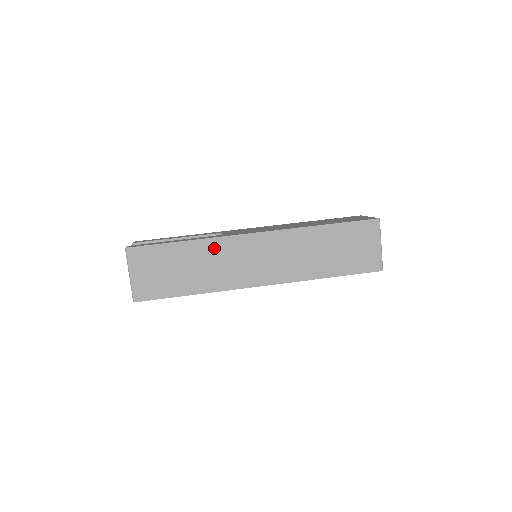
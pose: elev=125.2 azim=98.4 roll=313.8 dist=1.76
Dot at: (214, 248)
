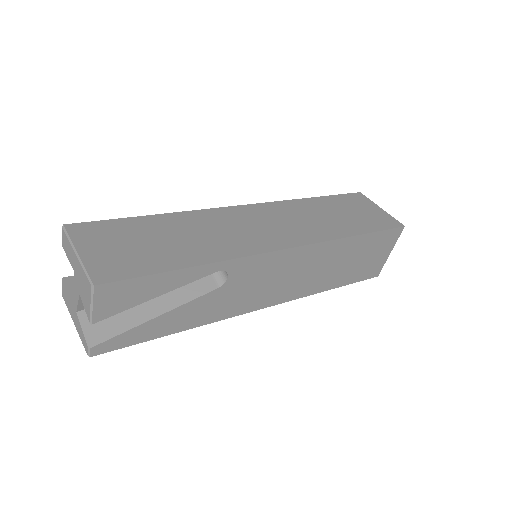
Dot at: (201, 219)
